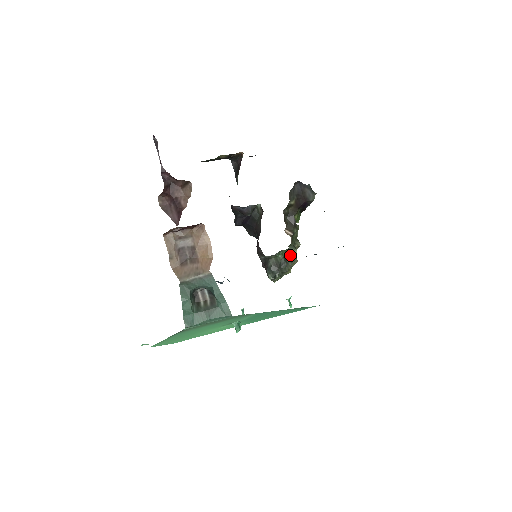
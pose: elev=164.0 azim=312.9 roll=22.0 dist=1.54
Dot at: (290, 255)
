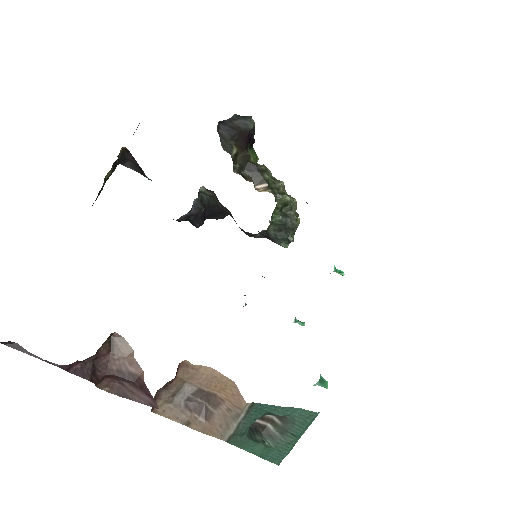
Dot at: (284, 205)
